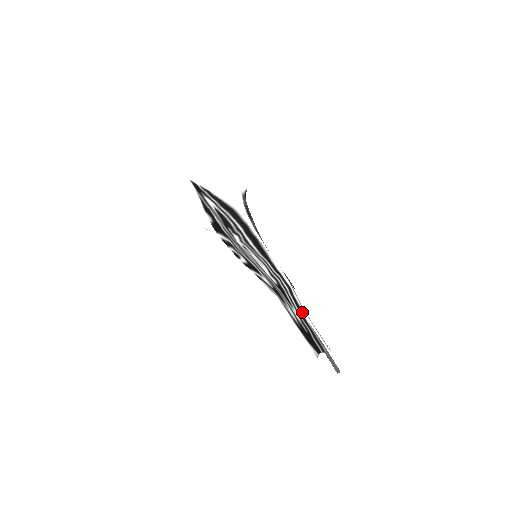
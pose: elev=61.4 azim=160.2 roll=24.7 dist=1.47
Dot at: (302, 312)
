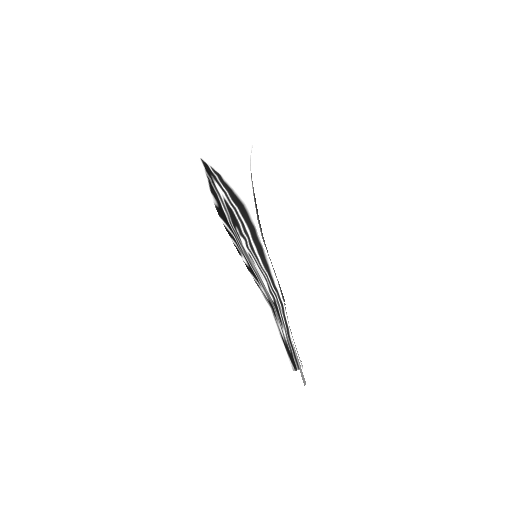
Dot at: (289, 332)
